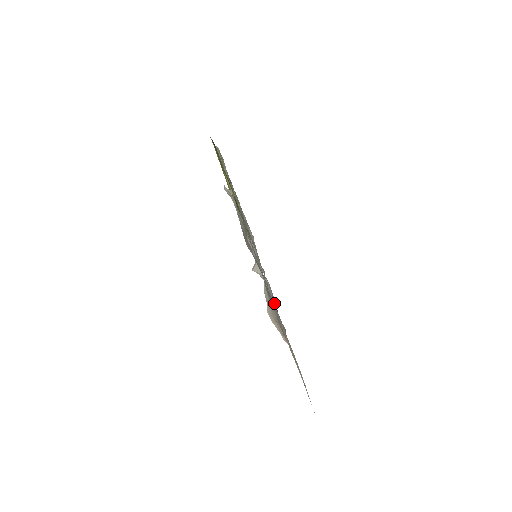
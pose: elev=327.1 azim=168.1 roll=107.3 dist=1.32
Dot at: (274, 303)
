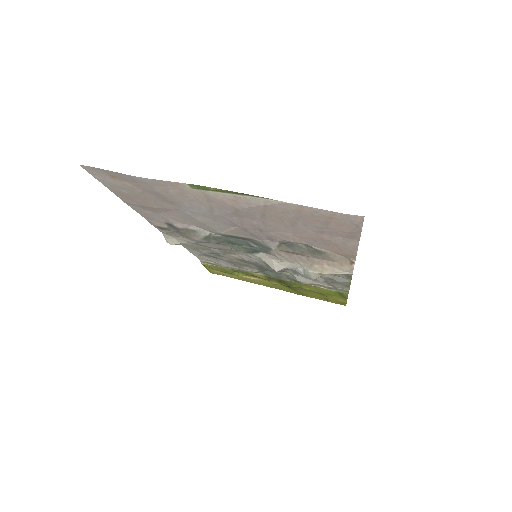
Dot at: (348, 279)
